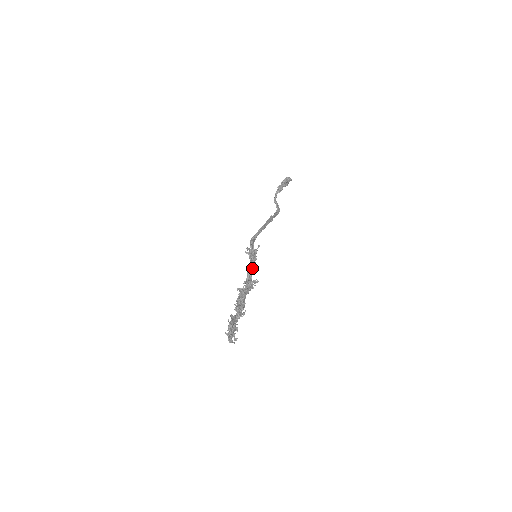
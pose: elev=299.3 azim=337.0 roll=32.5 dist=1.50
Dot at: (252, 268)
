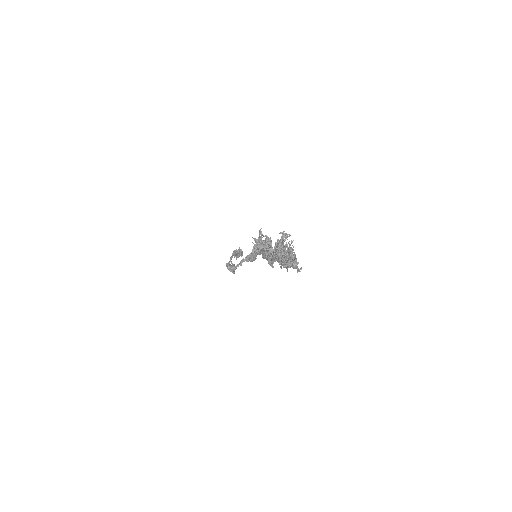
Dot at: occluded
